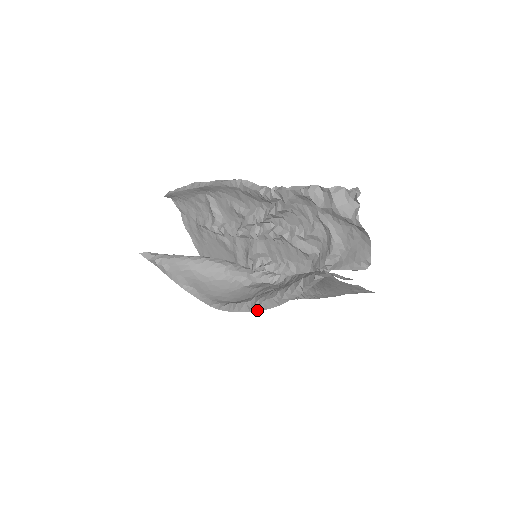
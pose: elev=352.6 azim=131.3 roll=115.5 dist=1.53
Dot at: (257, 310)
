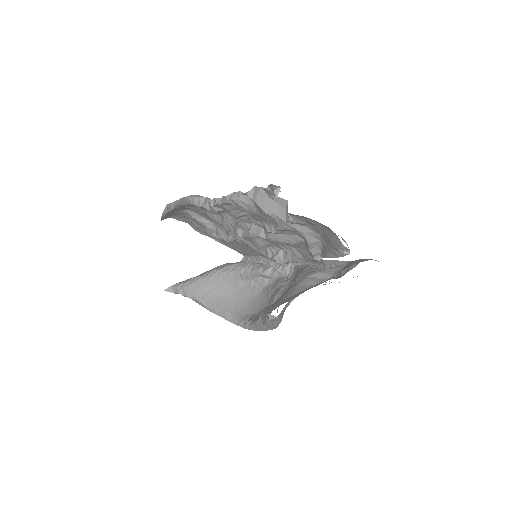
Dot at: (267, 330)
